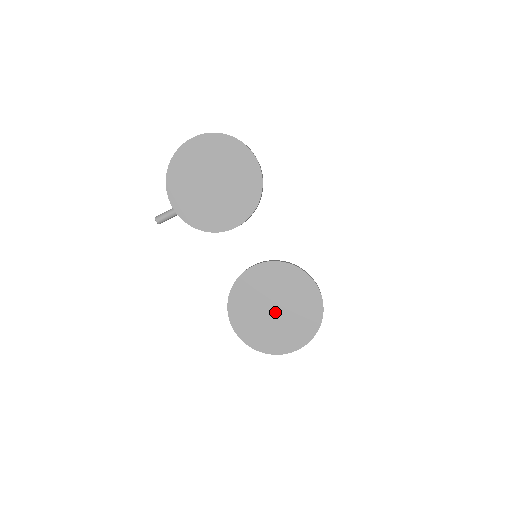
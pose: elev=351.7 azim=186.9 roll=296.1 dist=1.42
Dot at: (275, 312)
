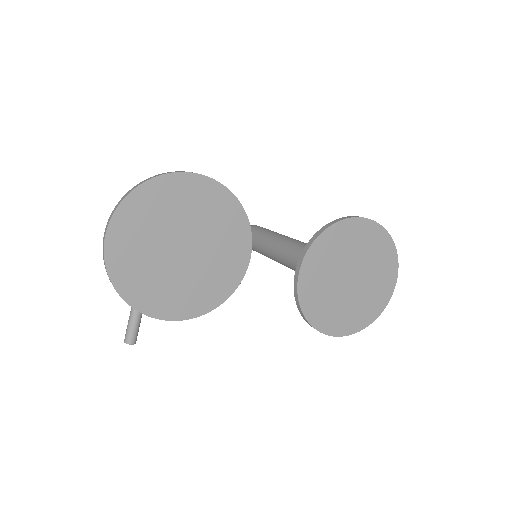
Dot at: (353, 281)
